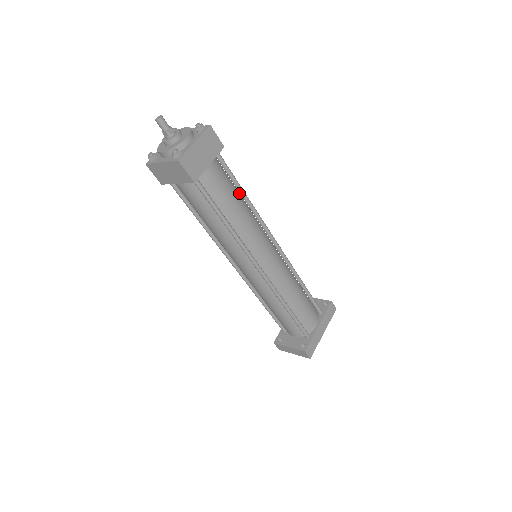
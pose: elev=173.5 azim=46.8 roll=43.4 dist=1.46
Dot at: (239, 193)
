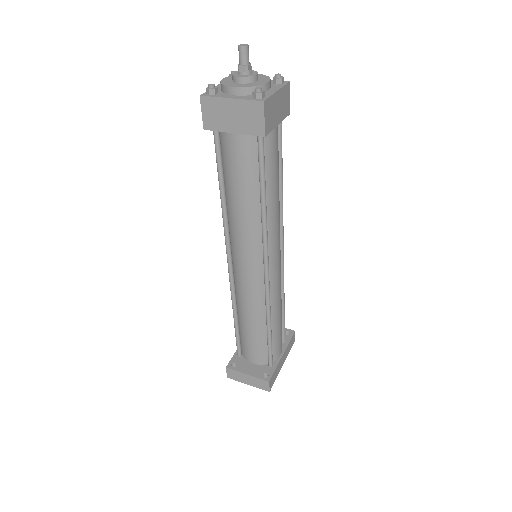
Dot at: occluded
